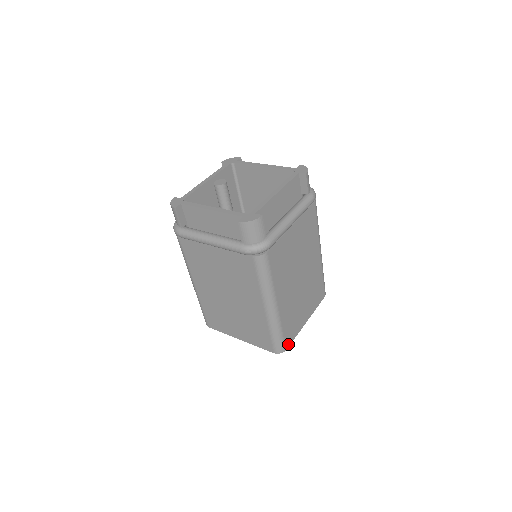
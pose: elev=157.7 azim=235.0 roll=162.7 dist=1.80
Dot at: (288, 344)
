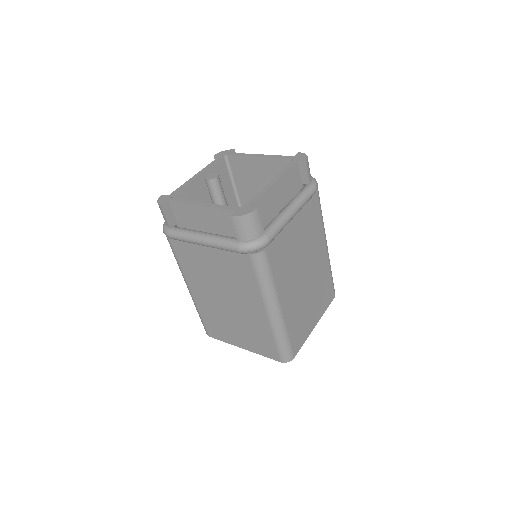
Dot at: (296, 351)
